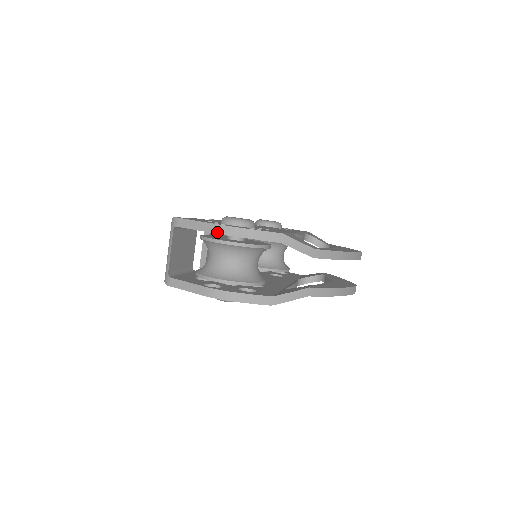
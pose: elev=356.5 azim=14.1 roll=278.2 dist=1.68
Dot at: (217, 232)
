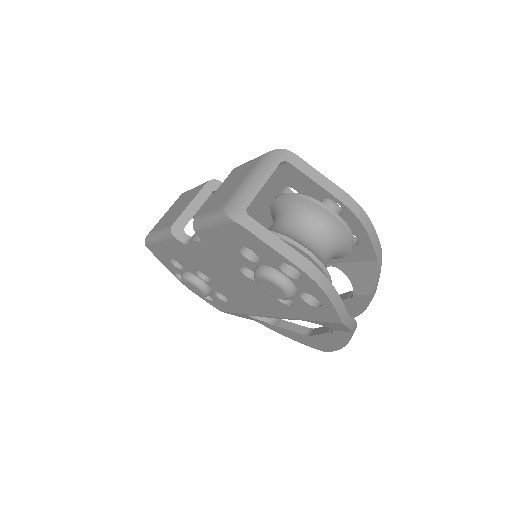
Dot at: (348, 205)
